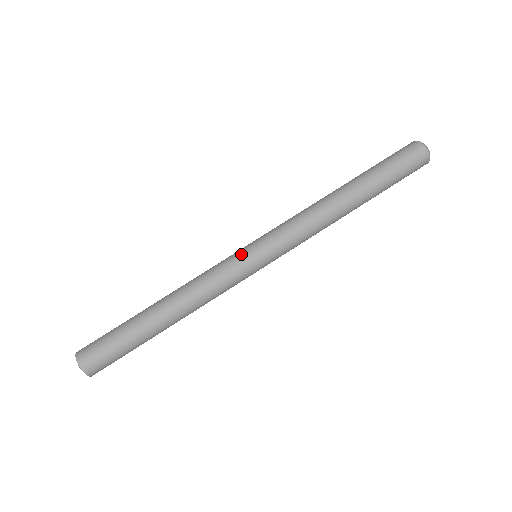
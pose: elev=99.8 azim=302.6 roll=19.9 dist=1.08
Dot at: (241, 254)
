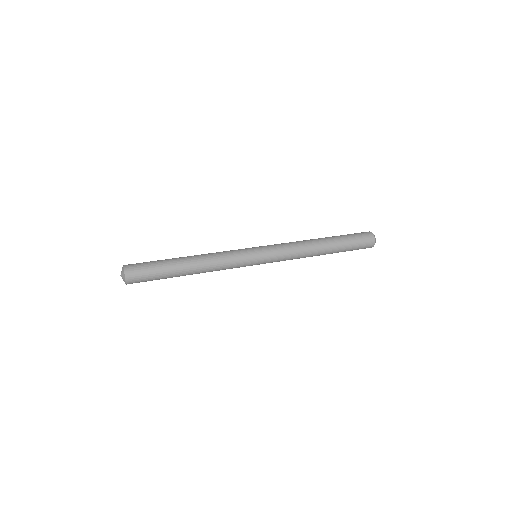
Dot at: occluded
